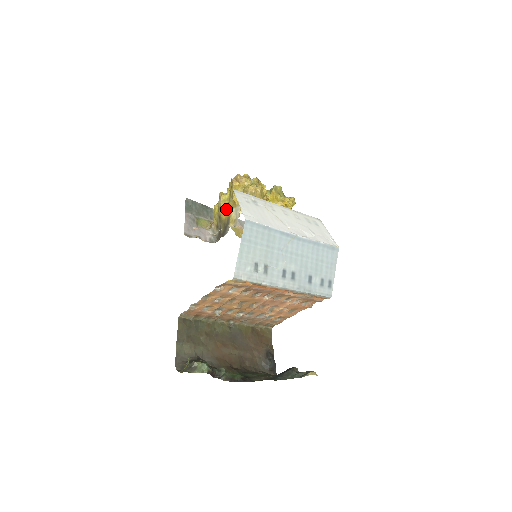
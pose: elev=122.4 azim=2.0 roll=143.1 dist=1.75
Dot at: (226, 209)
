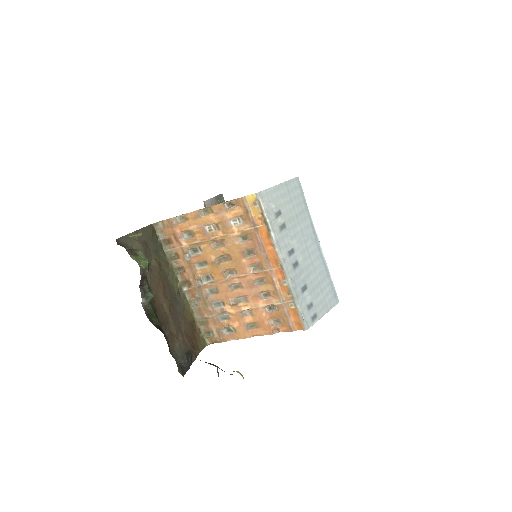
Dot at: occluded
